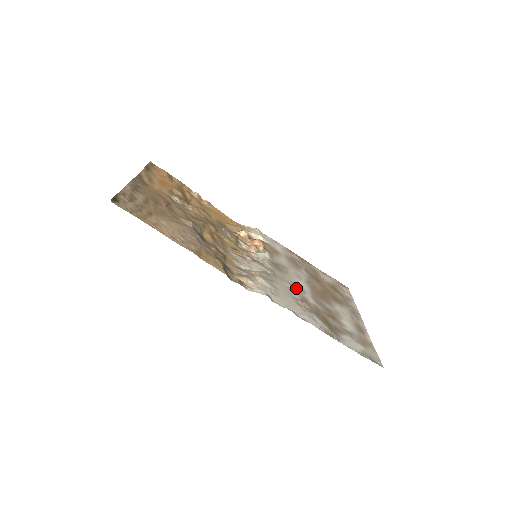
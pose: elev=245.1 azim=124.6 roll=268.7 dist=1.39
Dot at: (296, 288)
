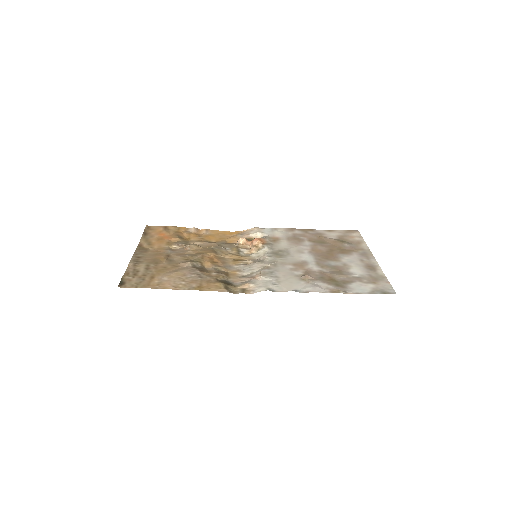
Dot at: (299, 265)
